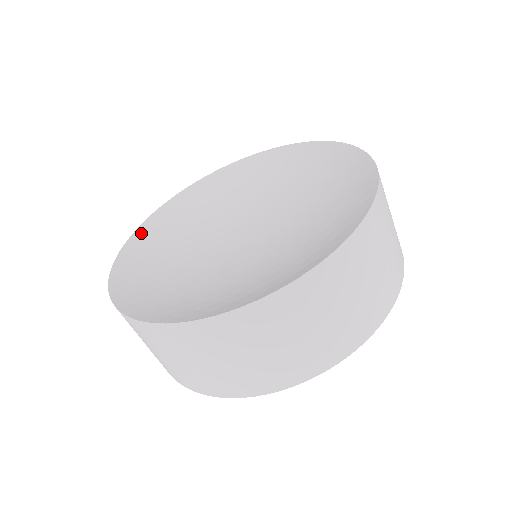
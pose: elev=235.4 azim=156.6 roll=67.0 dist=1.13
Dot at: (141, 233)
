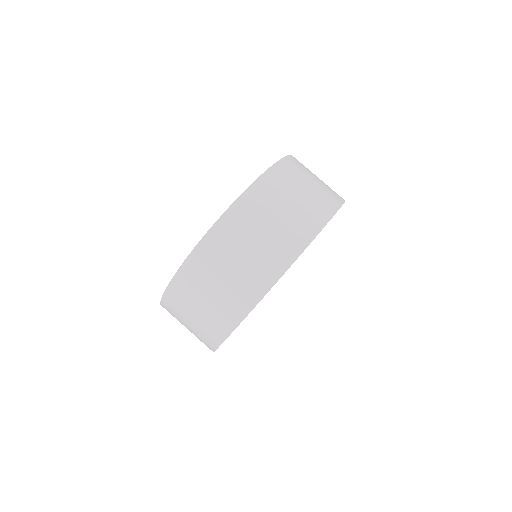
Dot at: occluded
